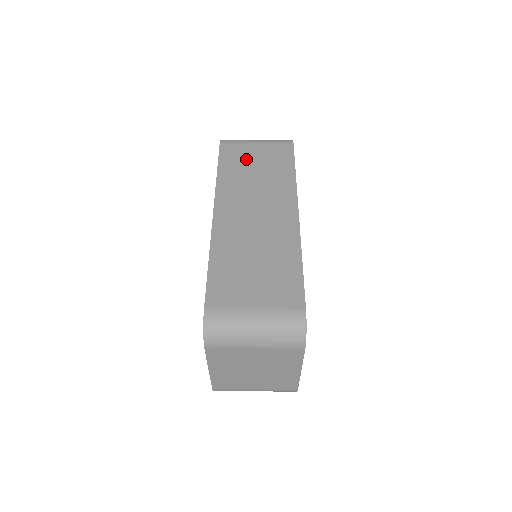
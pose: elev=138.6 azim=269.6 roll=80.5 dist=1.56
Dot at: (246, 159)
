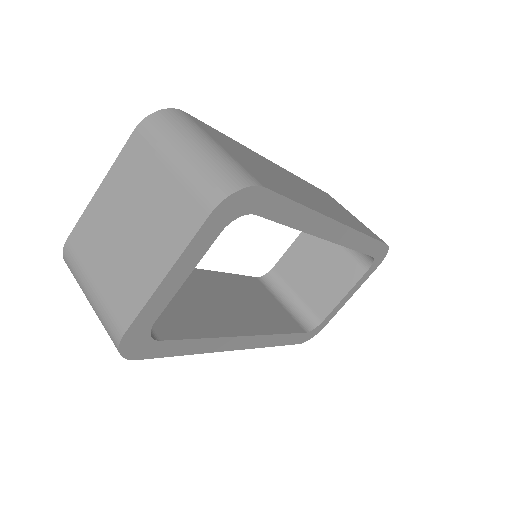
Dot at: (338, 205)
